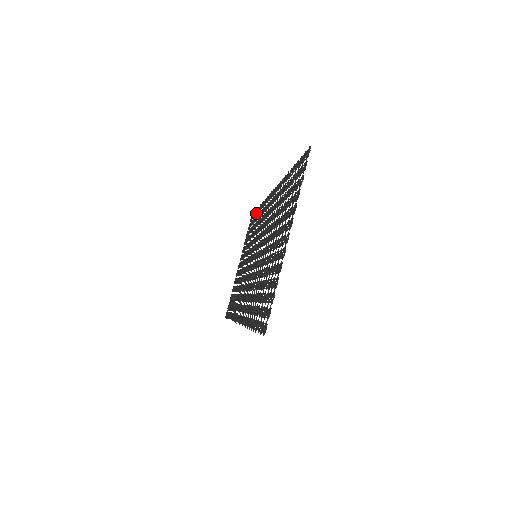
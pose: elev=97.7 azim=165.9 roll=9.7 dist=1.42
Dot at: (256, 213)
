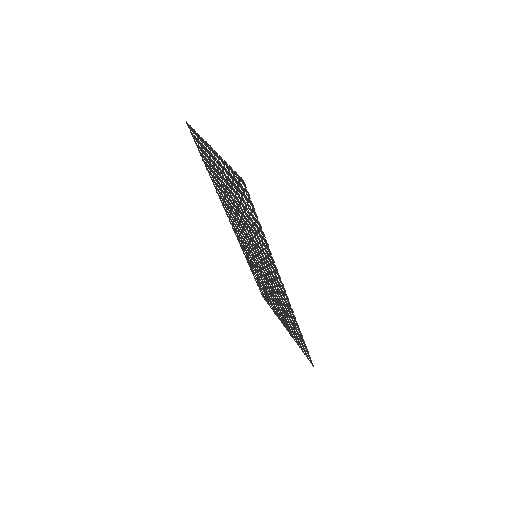
Dot at: (254, 276)
